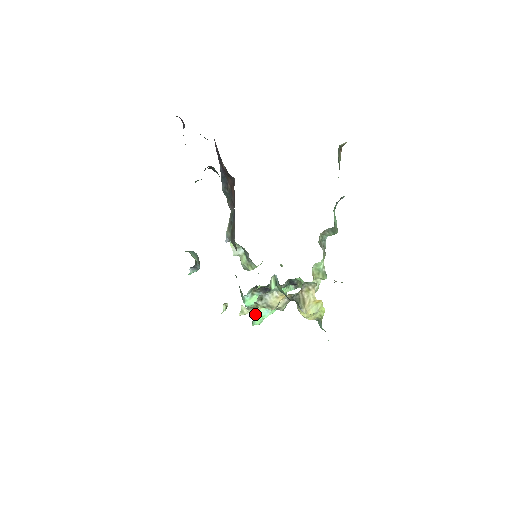
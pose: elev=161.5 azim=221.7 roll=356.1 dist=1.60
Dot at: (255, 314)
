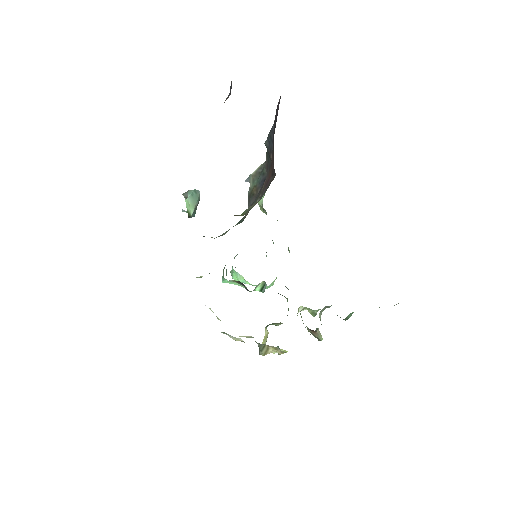
Dot at: (235, 274)
